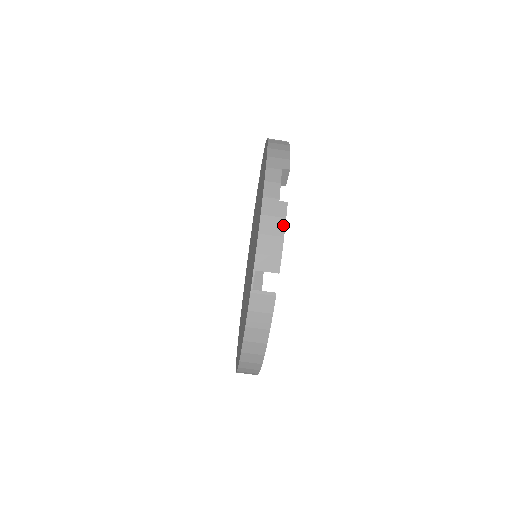
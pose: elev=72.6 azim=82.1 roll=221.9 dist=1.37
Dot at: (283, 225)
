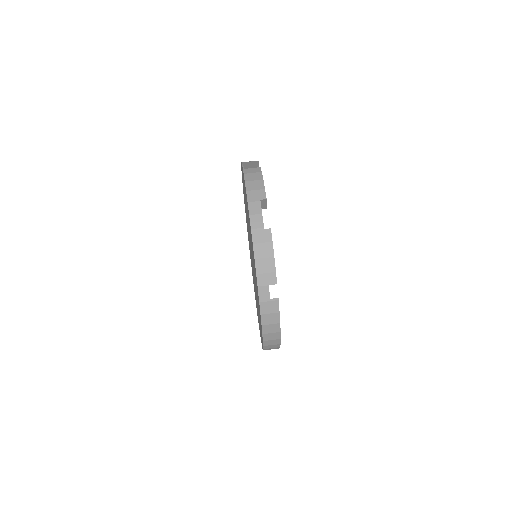
Dot at: (271, 248)
